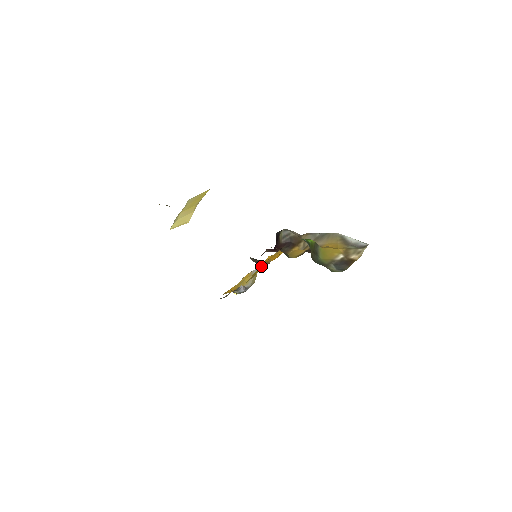
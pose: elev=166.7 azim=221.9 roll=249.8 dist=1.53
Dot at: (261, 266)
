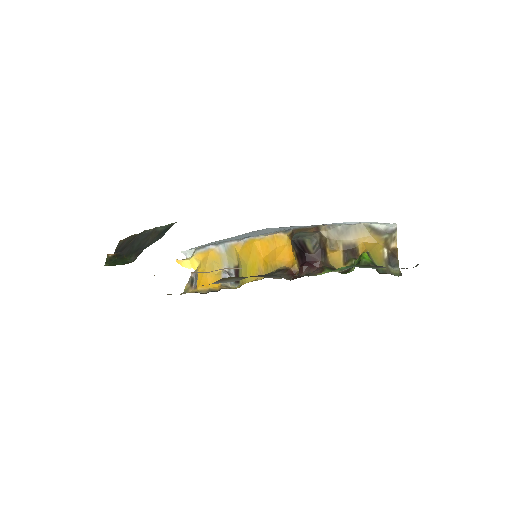
Dot at: (257, 258)
